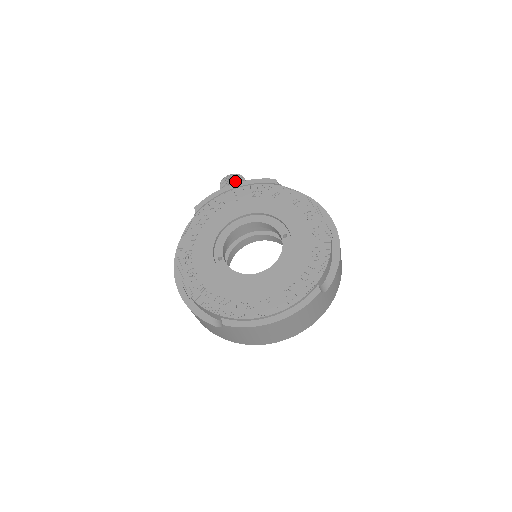
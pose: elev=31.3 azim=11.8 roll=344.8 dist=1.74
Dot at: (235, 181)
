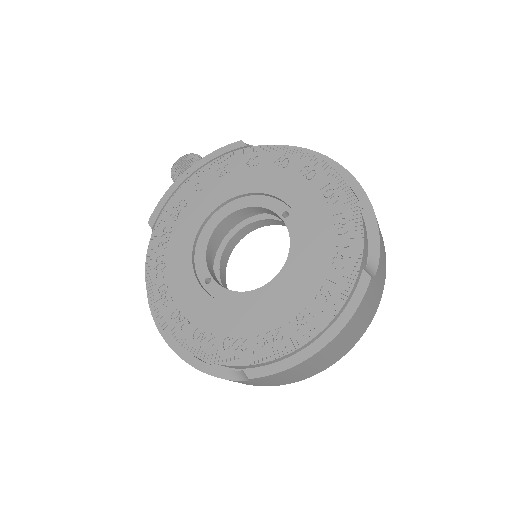
Dot at: (189, 165)
